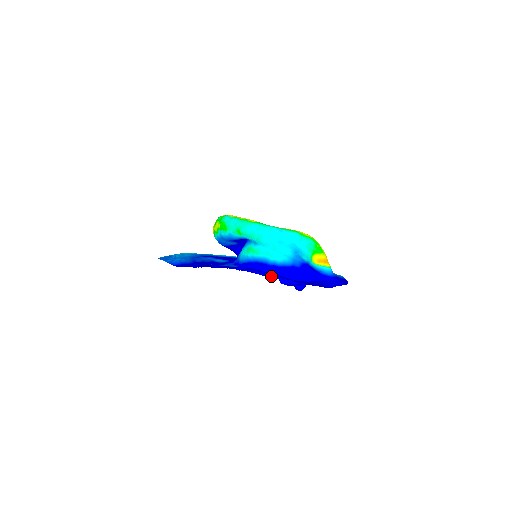
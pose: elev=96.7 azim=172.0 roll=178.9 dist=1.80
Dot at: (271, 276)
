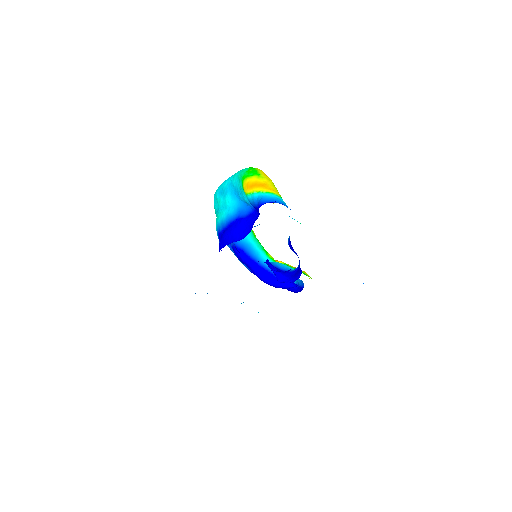
Dot at: (223, 247)
